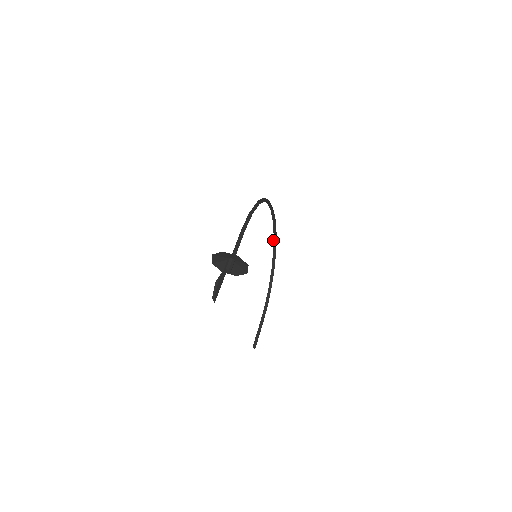
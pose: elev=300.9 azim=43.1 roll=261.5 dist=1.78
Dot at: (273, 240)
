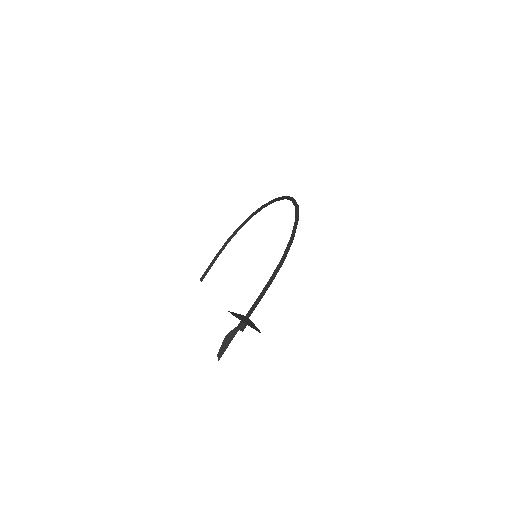
Dot at: (270, 201)
